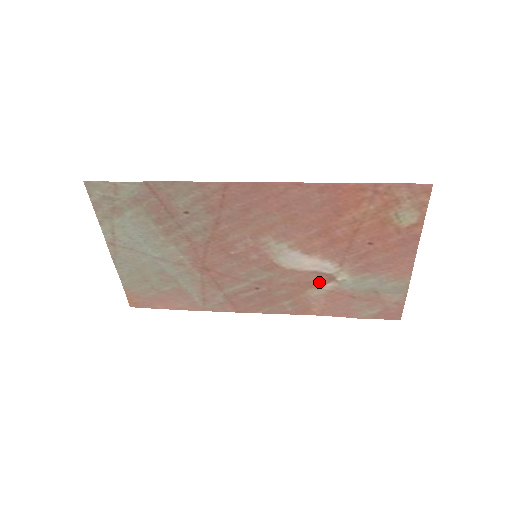
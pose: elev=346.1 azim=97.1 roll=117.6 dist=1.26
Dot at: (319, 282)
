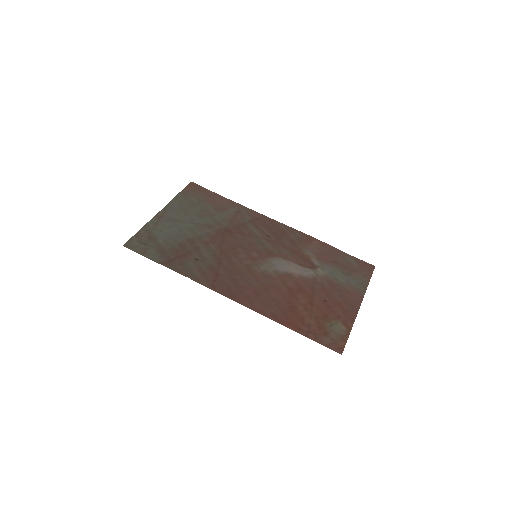
Dot at: (307, 260)
